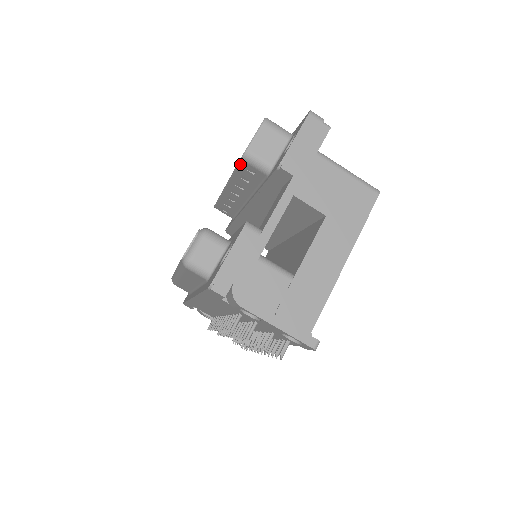
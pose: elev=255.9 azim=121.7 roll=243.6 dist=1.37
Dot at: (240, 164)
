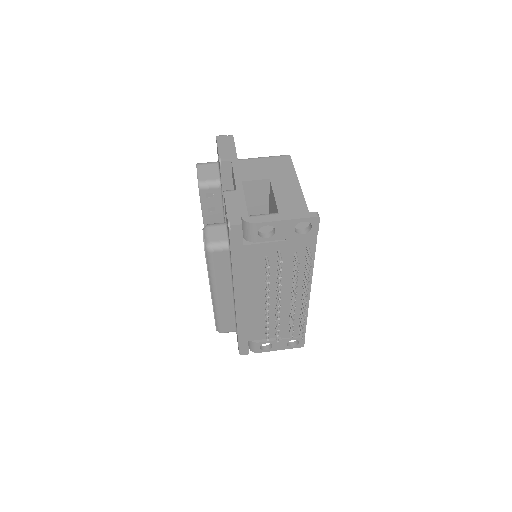
Dot at: (201, 196)
